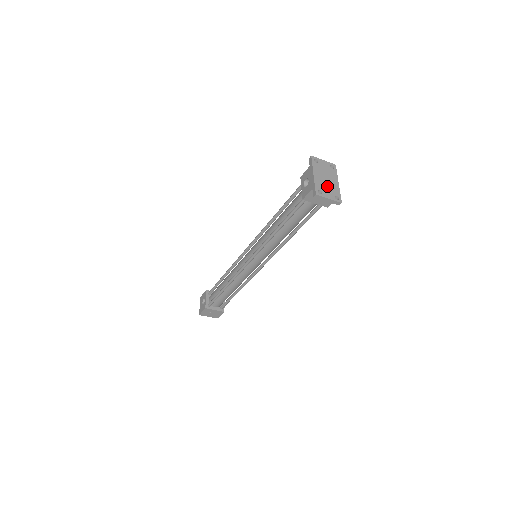
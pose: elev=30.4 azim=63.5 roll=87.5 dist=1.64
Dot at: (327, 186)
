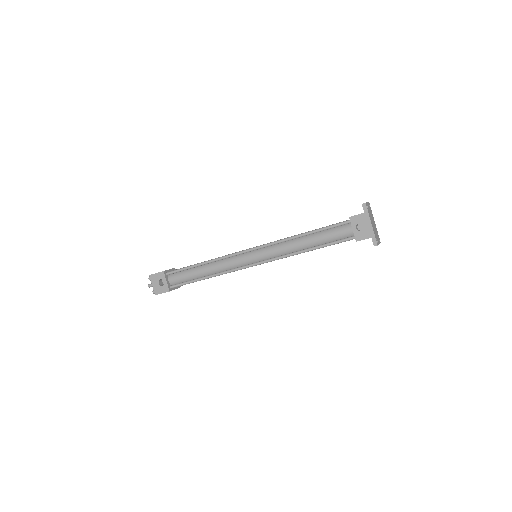
Dot at: (376, 231)
